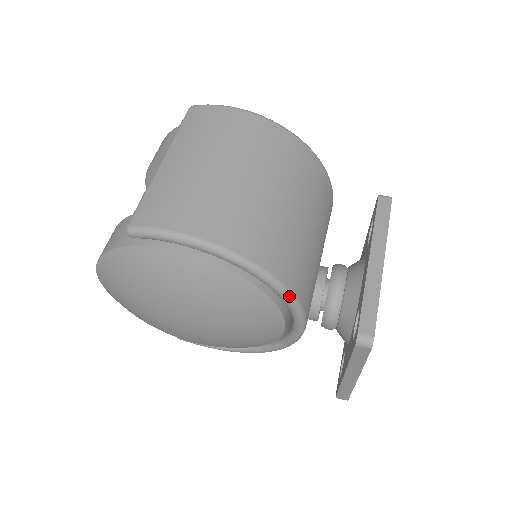
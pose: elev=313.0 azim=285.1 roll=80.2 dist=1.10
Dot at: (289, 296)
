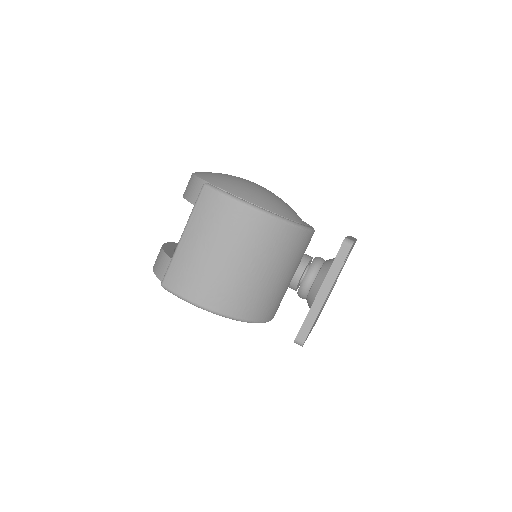
Dot at: occluded
